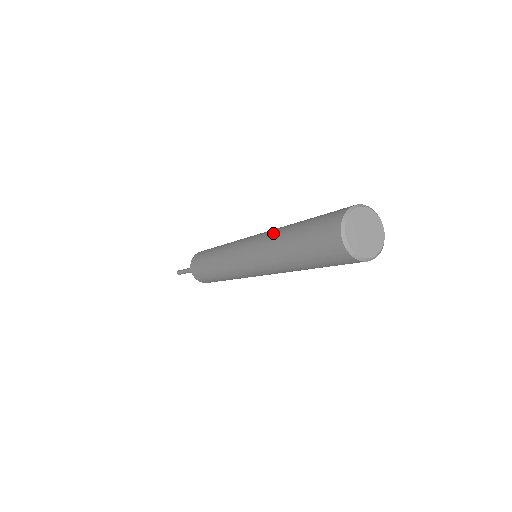
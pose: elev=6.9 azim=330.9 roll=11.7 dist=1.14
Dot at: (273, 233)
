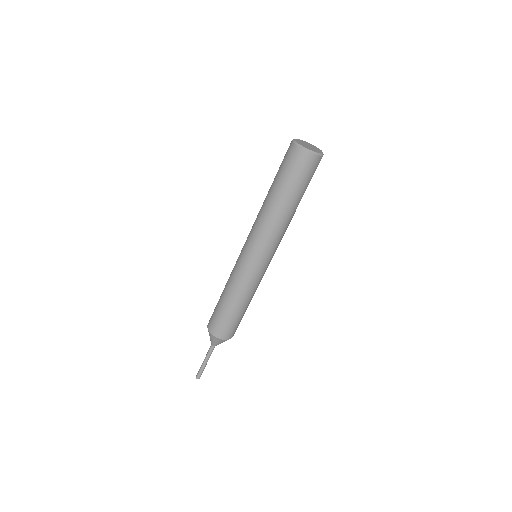
Dot at: (259, 211)
